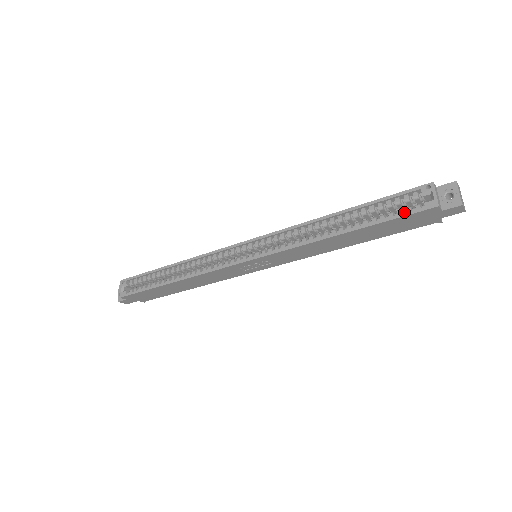
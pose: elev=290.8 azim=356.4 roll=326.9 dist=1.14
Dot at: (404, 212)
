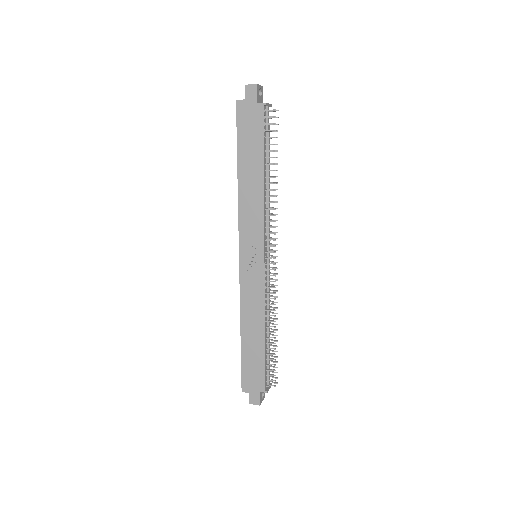
Dot at: (241, 125)
